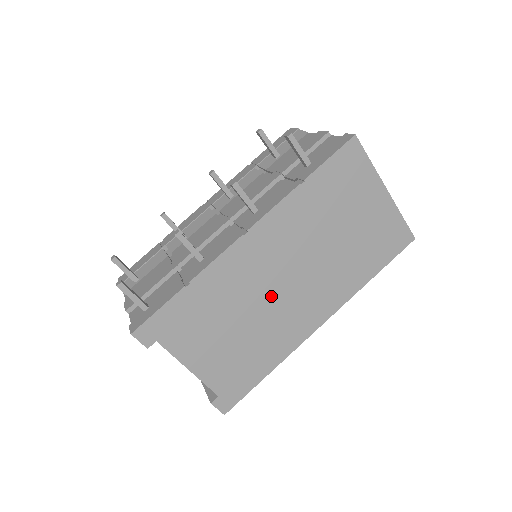
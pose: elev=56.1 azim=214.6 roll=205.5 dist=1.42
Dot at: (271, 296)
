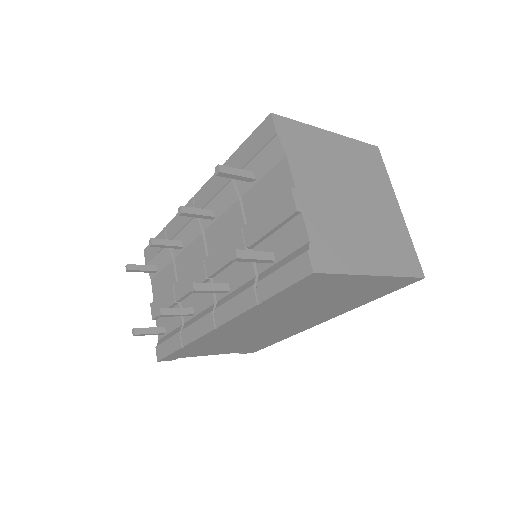
Dot at: (263, 331)
